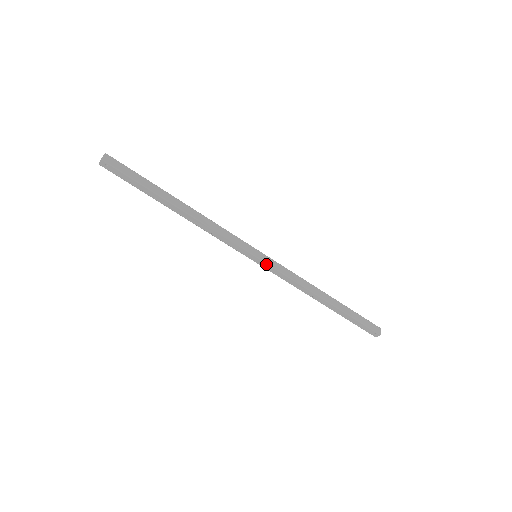
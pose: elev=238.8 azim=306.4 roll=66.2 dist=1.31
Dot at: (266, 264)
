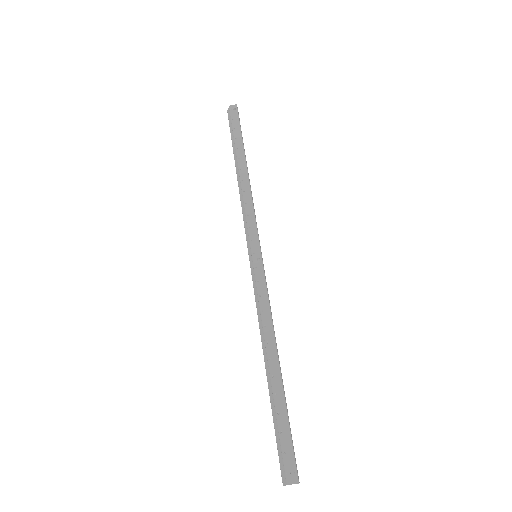
Dot at: (261, 265)
